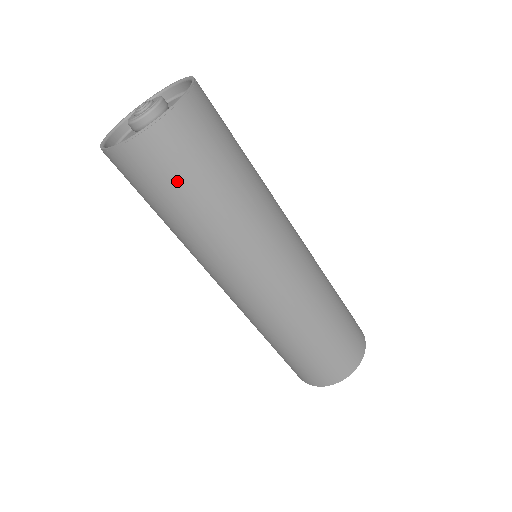
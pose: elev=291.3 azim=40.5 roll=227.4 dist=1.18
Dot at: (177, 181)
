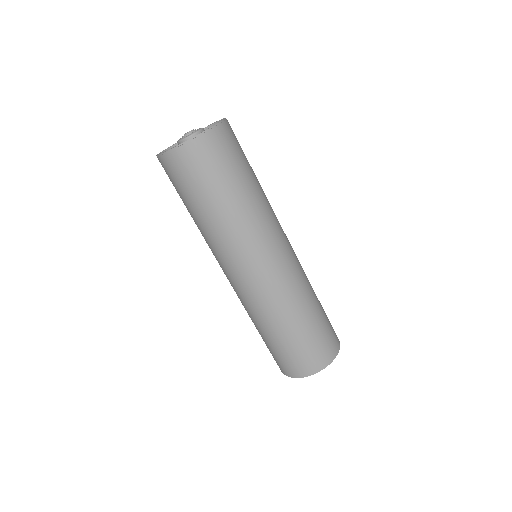
Dot at: (210, 176)
